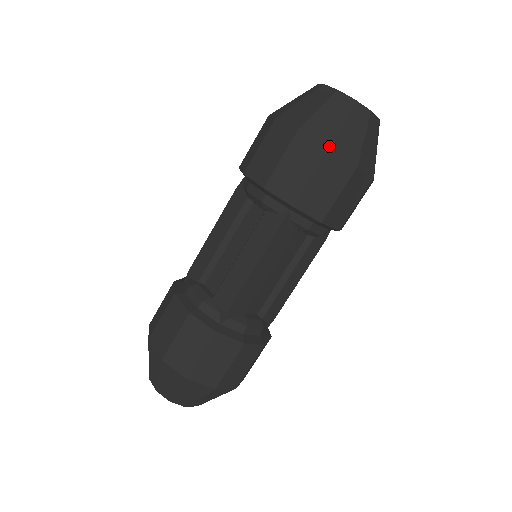
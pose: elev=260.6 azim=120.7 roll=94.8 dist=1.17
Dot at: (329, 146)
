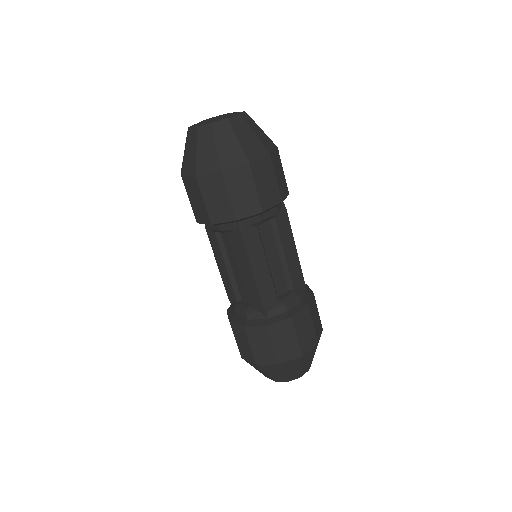
Dot at: (220, 169)
